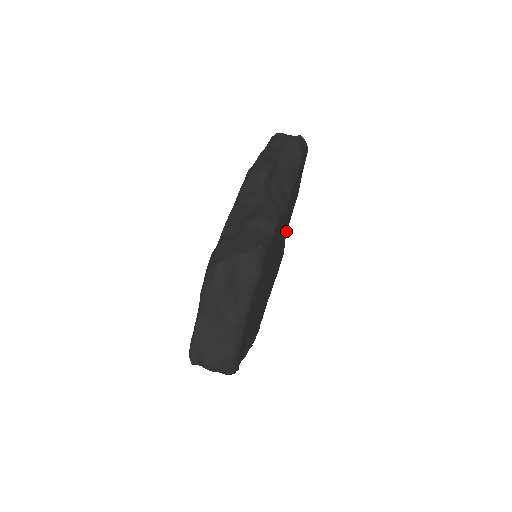
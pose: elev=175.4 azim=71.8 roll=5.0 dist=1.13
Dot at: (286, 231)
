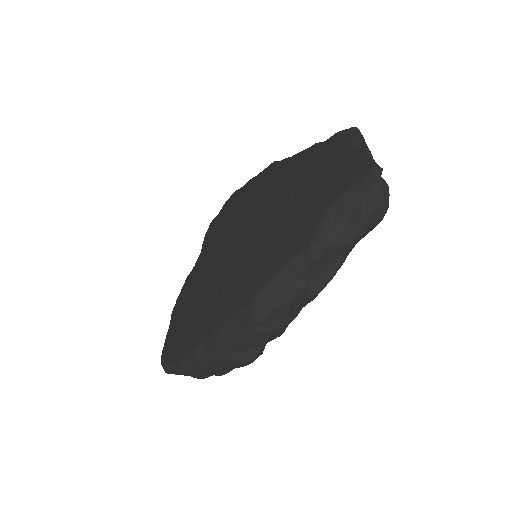
Dot at: occluded
